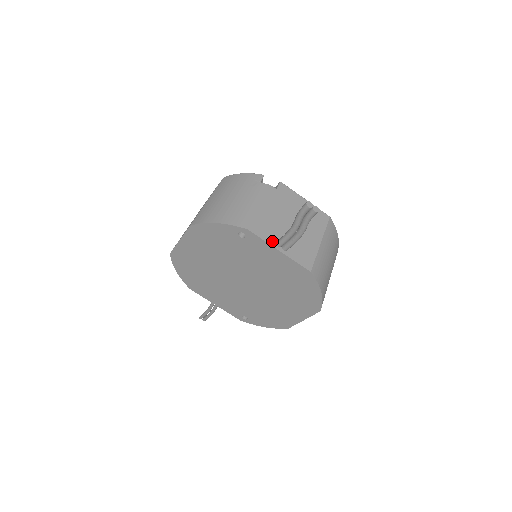
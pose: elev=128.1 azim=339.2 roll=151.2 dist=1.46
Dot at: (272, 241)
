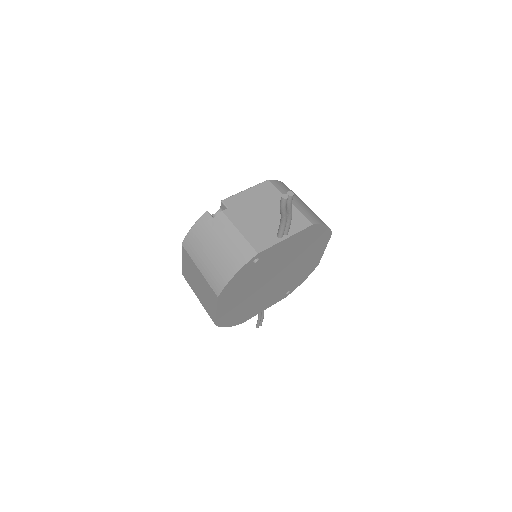
Dot at: (275, 240)
